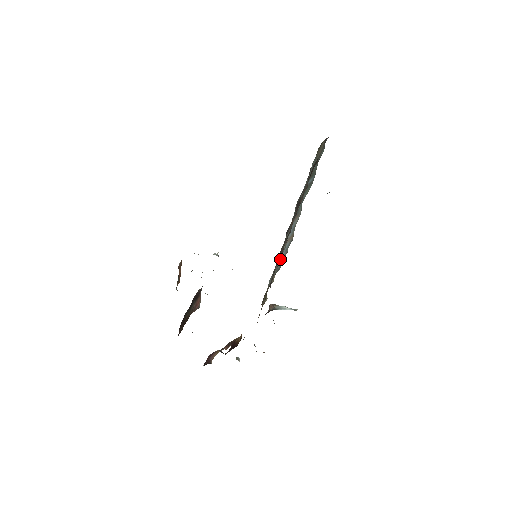
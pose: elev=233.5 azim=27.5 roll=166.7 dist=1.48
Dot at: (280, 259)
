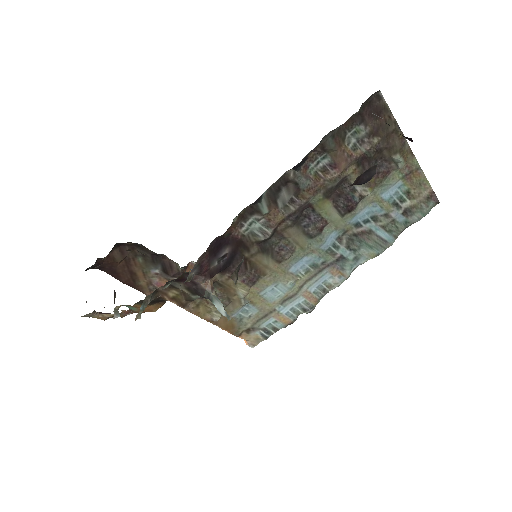
Dot at: (268, 206)
